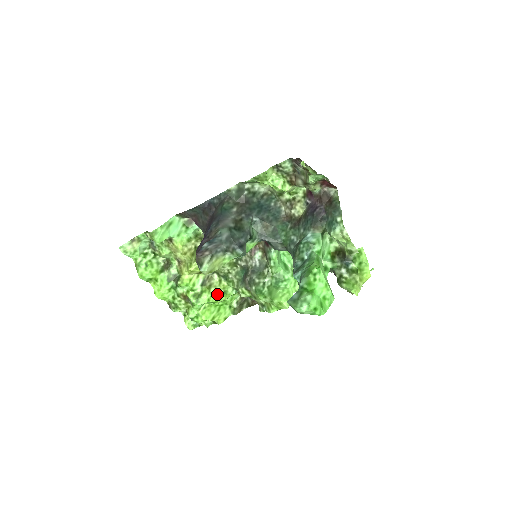
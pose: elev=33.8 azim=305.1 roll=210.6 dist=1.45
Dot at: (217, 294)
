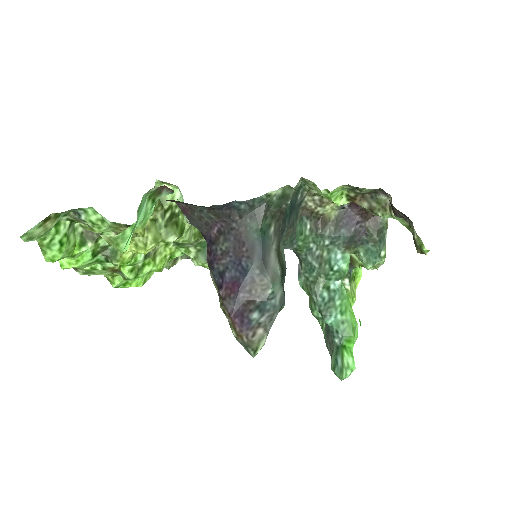
Dot at: (163, 264)
